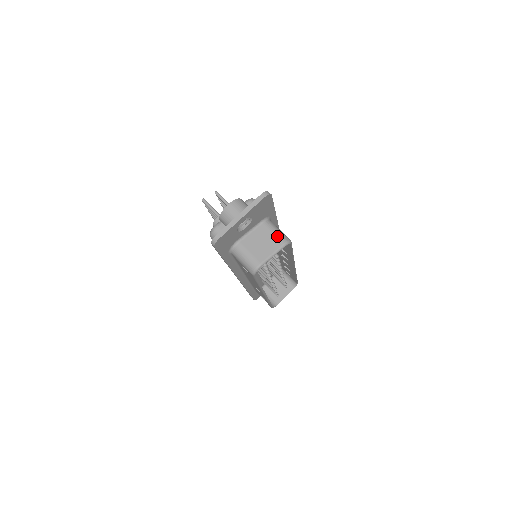
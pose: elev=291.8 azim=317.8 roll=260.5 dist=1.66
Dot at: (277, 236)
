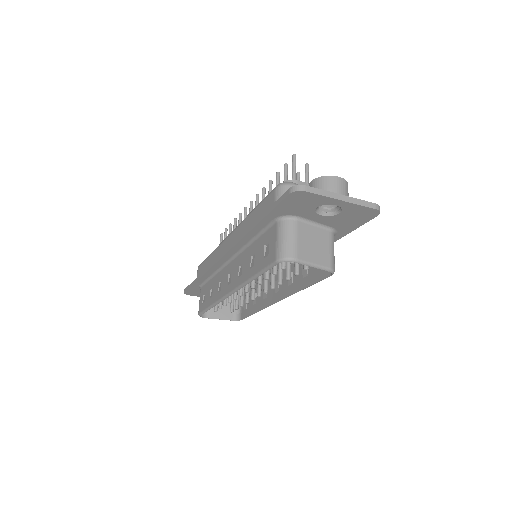
Dot at: (331, 255)
